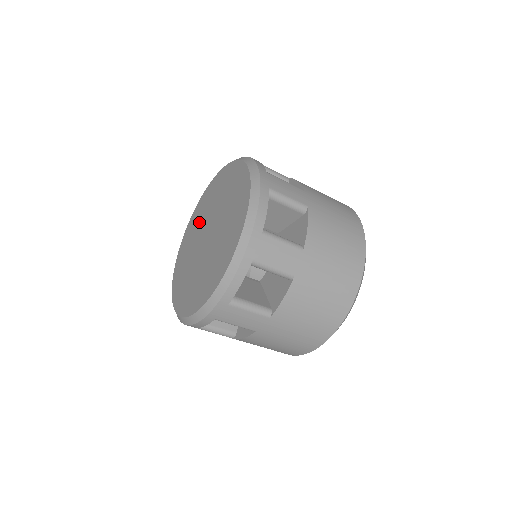
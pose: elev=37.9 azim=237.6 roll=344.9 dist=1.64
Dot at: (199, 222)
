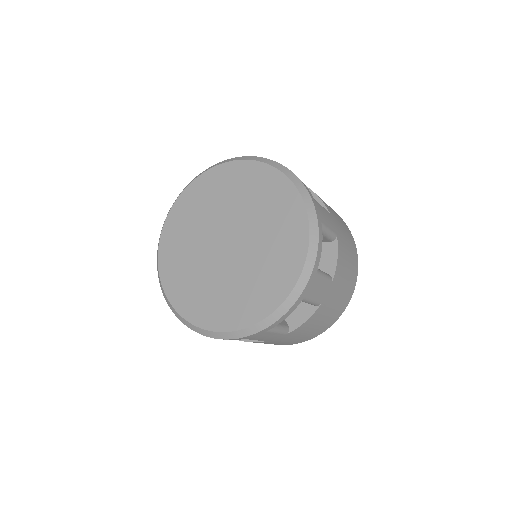
Dot at: (203, 213)
